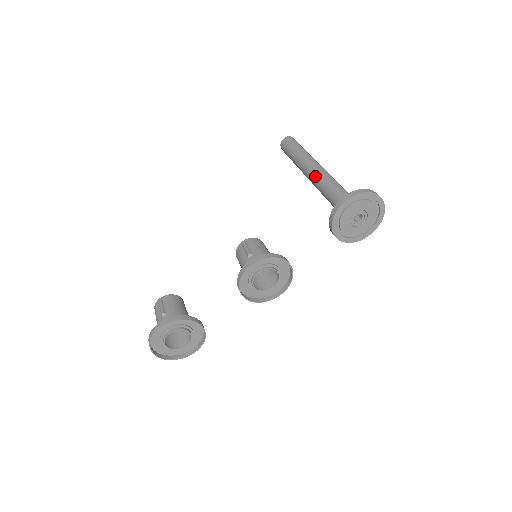
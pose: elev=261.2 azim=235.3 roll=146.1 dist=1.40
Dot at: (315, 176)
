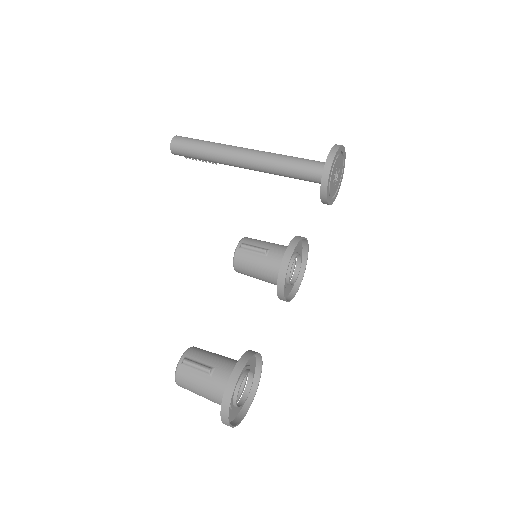
Dot at: (255, 158)
